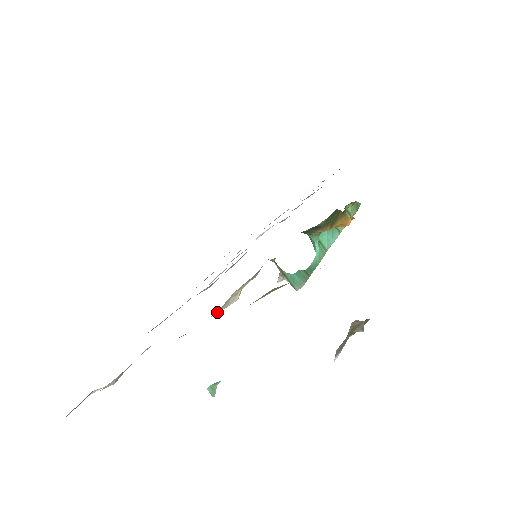
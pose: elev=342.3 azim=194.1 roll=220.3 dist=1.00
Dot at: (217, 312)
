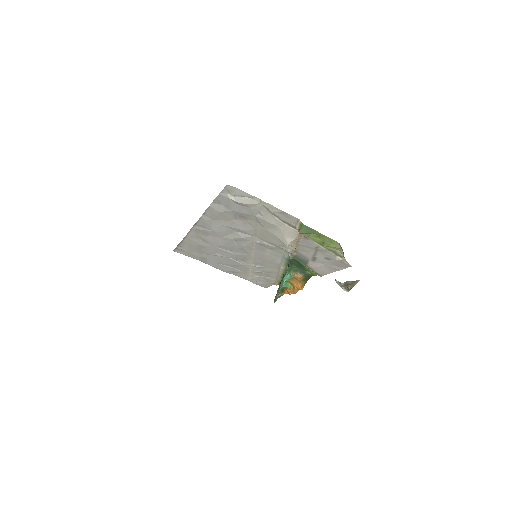
Dot at: (289, 239)
